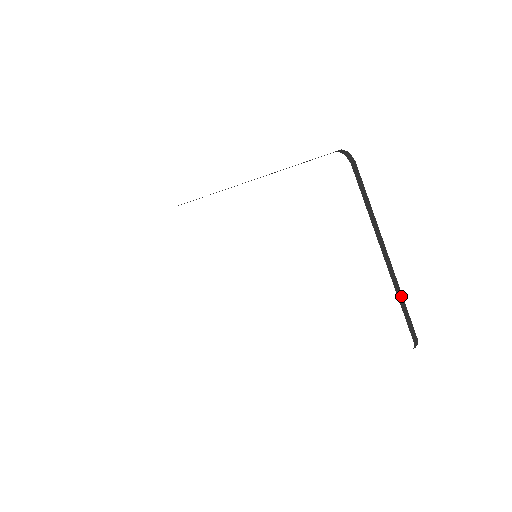
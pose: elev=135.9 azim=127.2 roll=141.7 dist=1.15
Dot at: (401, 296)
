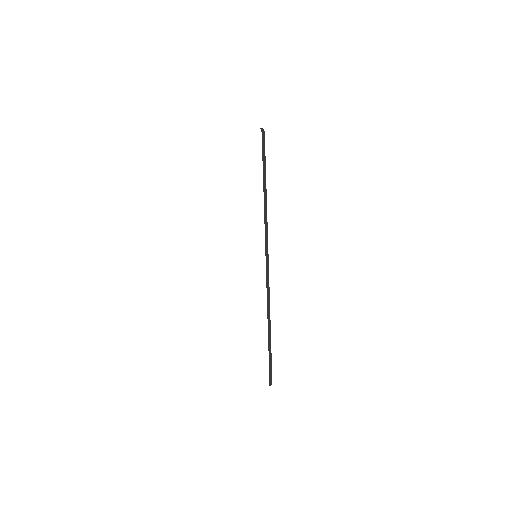
Dot at: occluded
